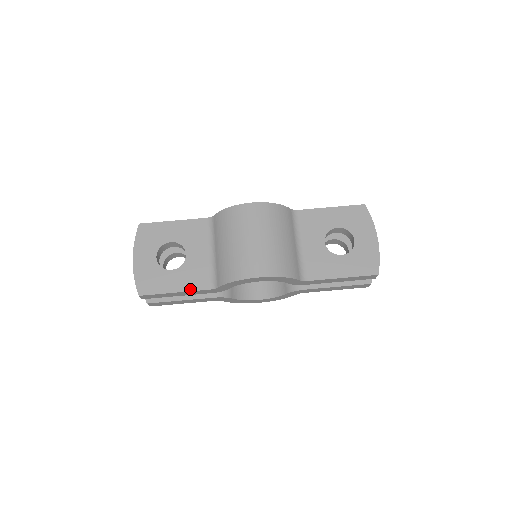
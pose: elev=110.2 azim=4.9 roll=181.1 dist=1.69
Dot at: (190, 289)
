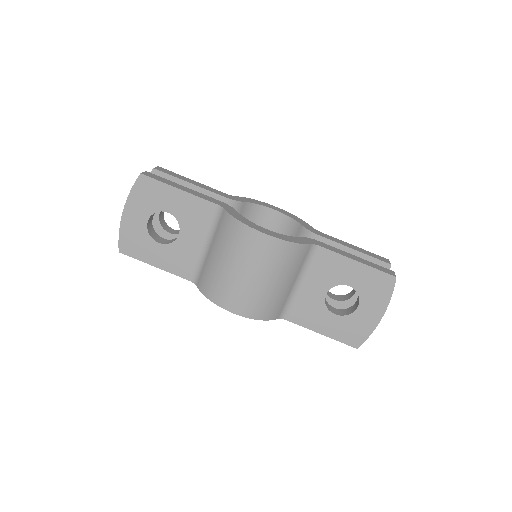
Dot at: (170, 271)
